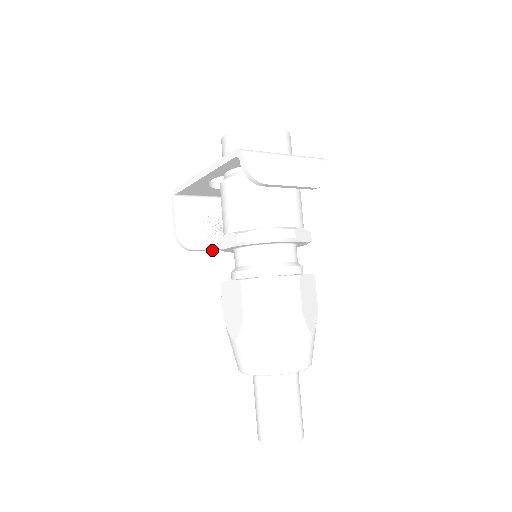
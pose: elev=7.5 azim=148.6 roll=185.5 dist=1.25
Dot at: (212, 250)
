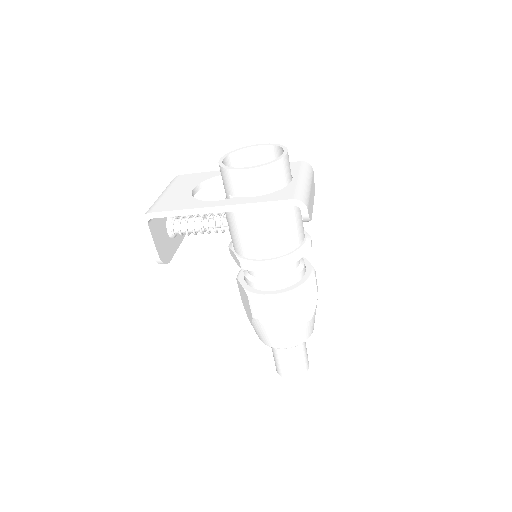
Dot at: occluded
